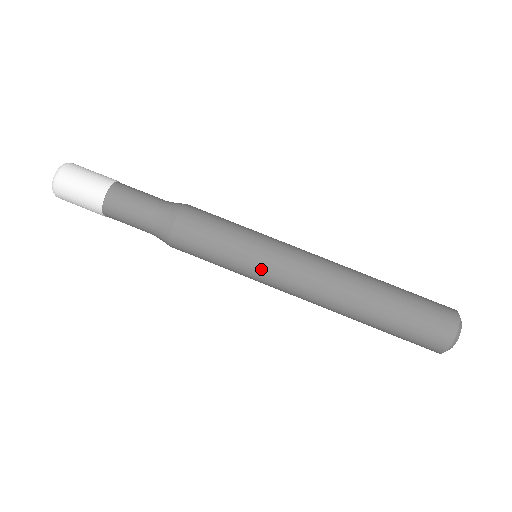
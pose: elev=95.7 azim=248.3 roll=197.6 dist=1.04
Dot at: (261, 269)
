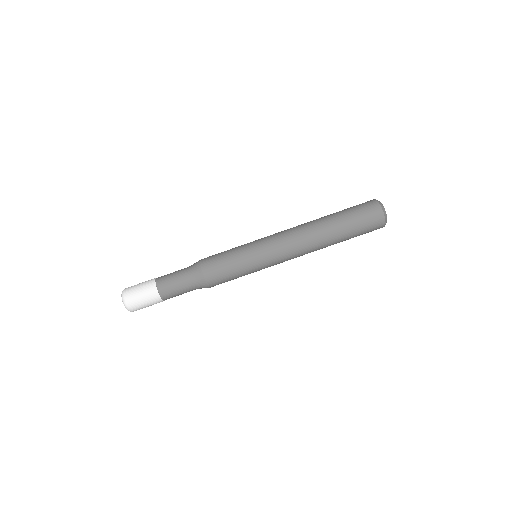
Dot at: (267, 267)
